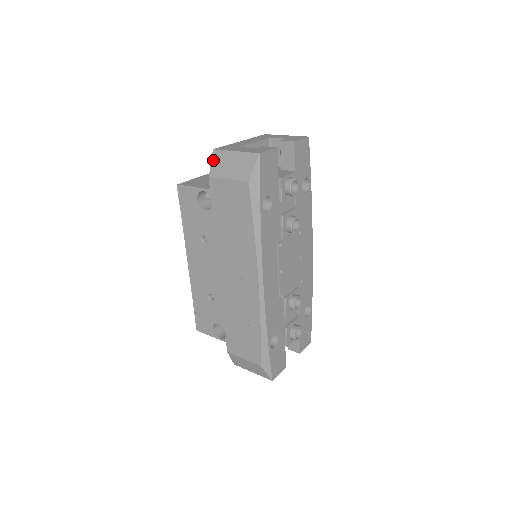
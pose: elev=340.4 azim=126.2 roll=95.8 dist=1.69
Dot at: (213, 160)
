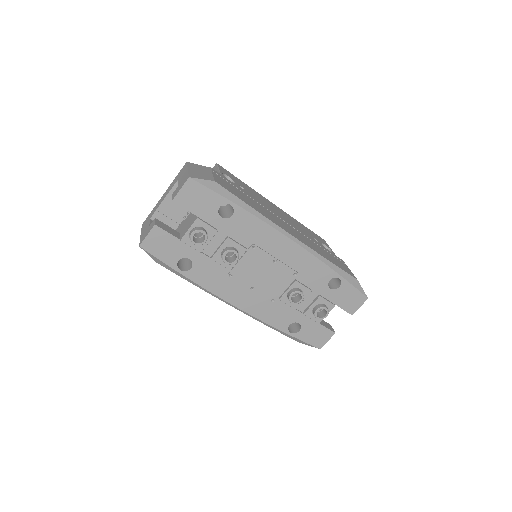
Dot at: occluded
